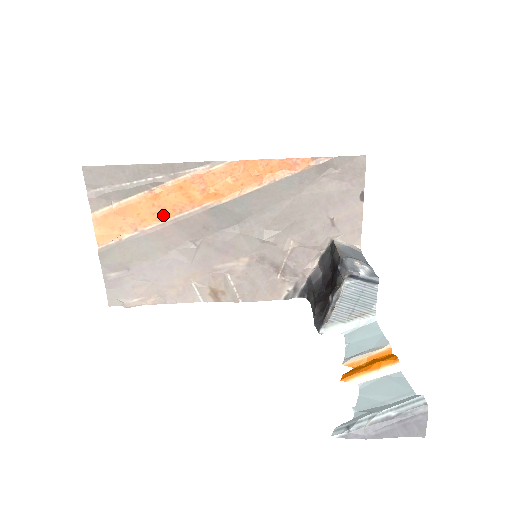
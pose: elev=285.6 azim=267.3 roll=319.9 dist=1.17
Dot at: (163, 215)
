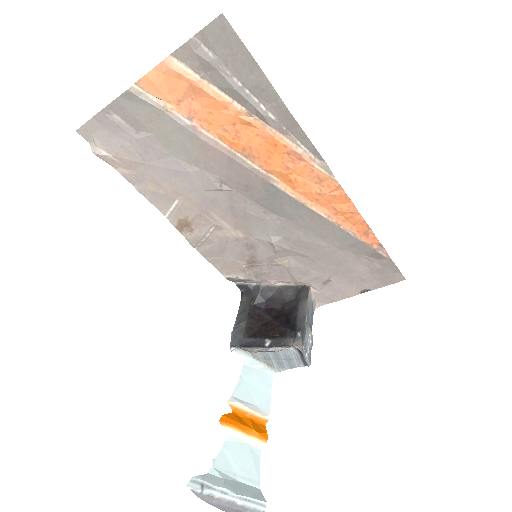
Dot at: (230, 140)
